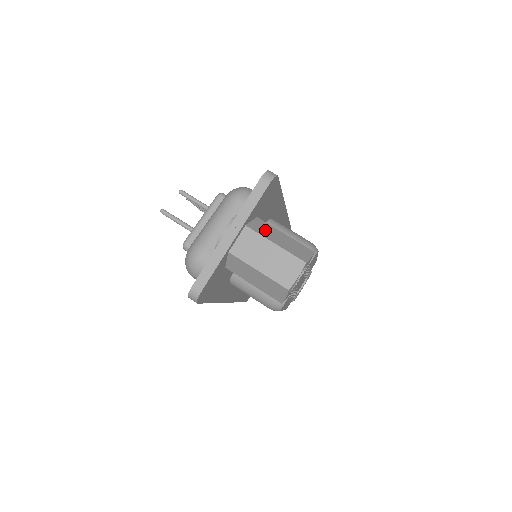
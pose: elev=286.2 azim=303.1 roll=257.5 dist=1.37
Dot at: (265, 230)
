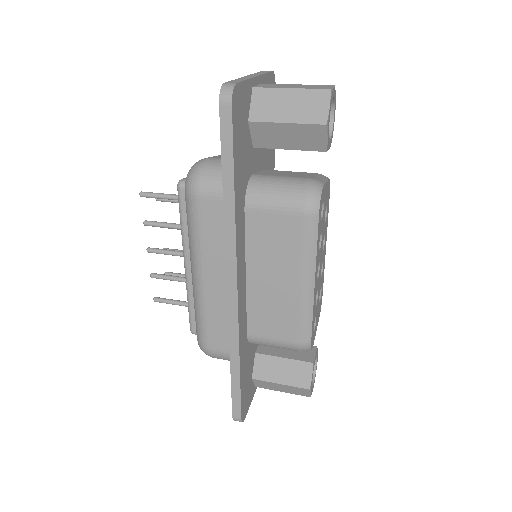
Dot at: occluded
